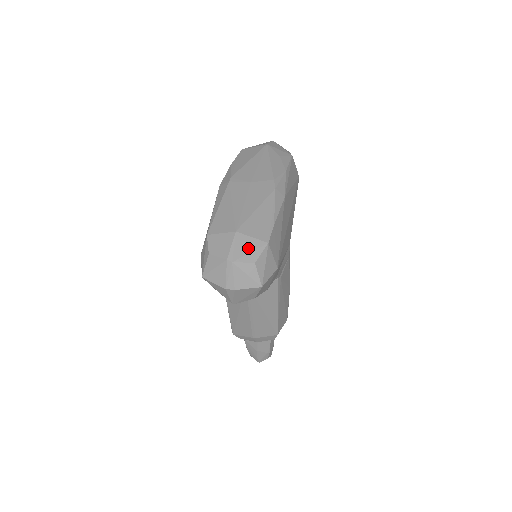
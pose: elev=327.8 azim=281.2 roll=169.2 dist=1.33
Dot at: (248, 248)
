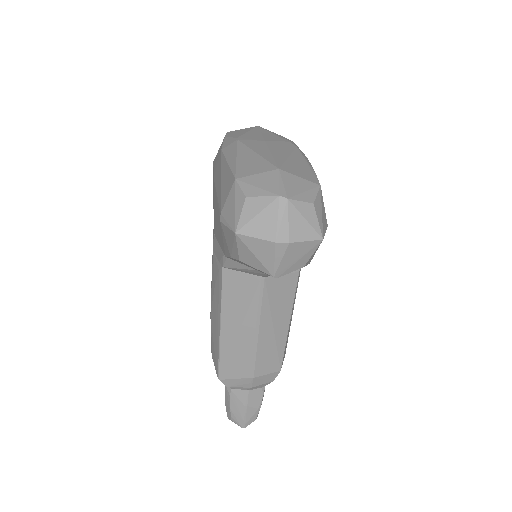
Dot at: (300, 187)
